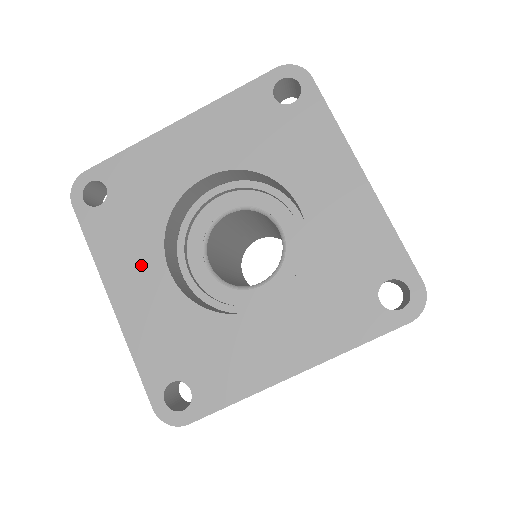
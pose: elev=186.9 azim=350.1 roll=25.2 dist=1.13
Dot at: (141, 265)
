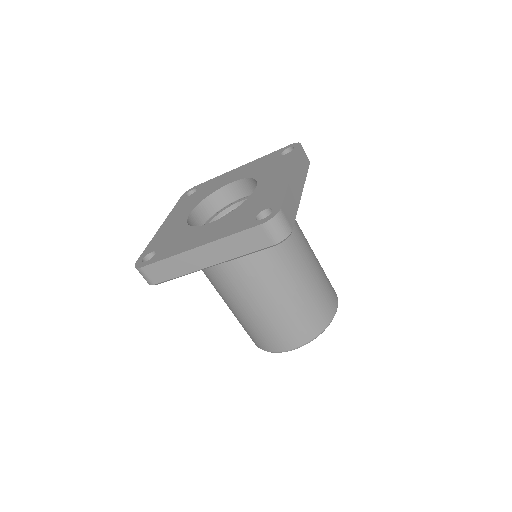
Dot at: (195, 235)
